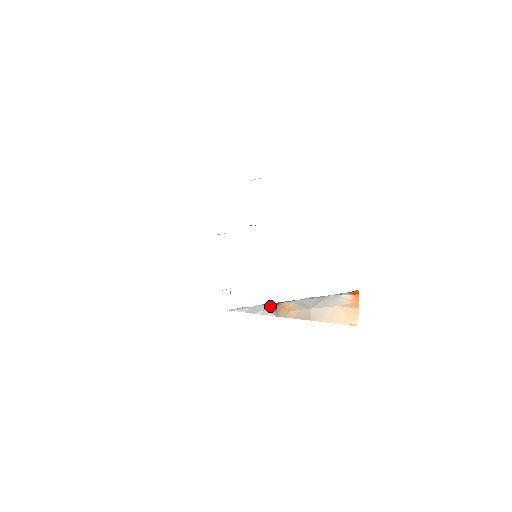
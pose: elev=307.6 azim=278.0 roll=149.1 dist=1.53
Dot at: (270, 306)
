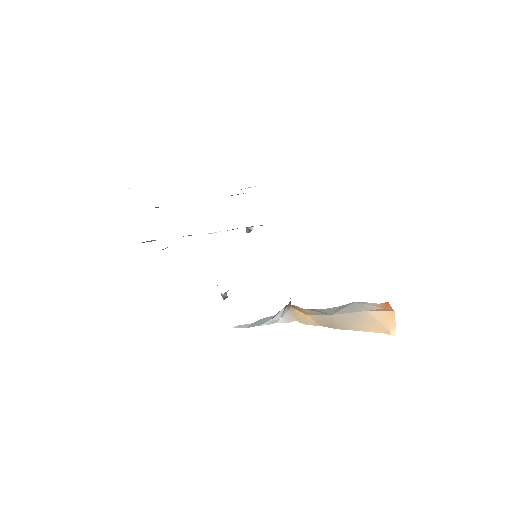
Dot at: occluded
